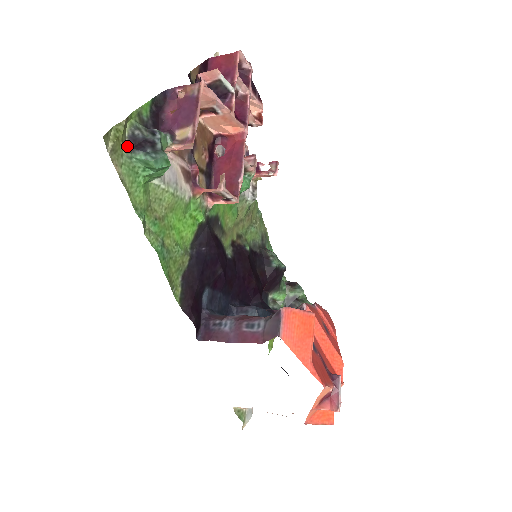
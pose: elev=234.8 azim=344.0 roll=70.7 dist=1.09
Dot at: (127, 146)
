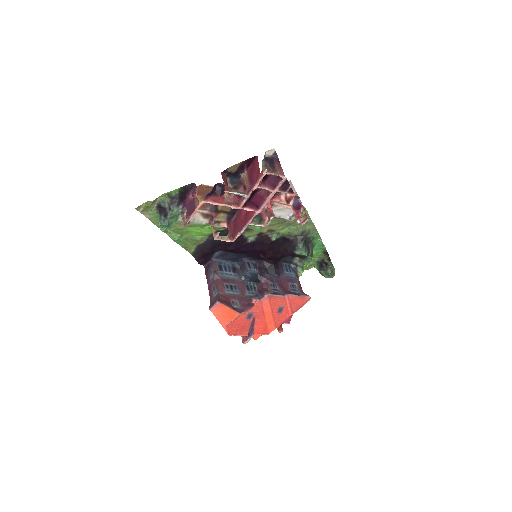
Dot at: (156, 207)
